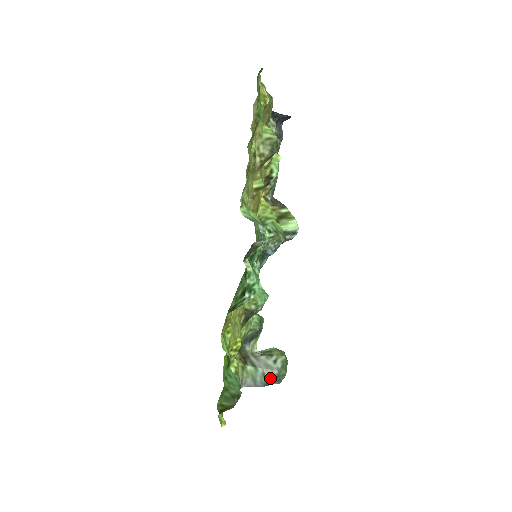
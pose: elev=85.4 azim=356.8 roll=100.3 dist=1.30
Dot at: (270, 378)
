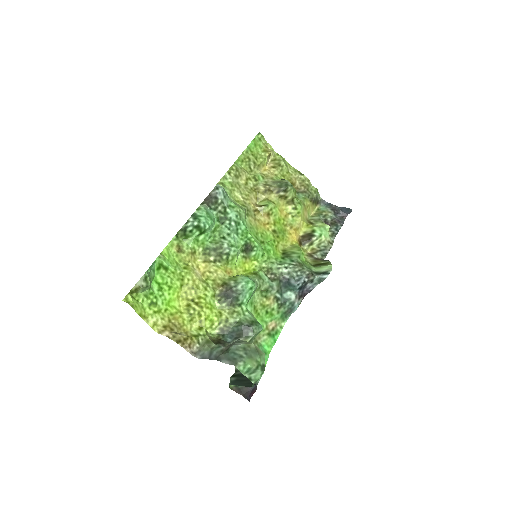
Dot at: (224, 352)
